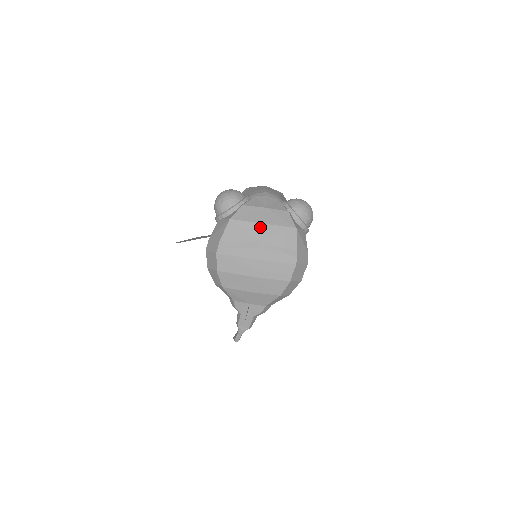
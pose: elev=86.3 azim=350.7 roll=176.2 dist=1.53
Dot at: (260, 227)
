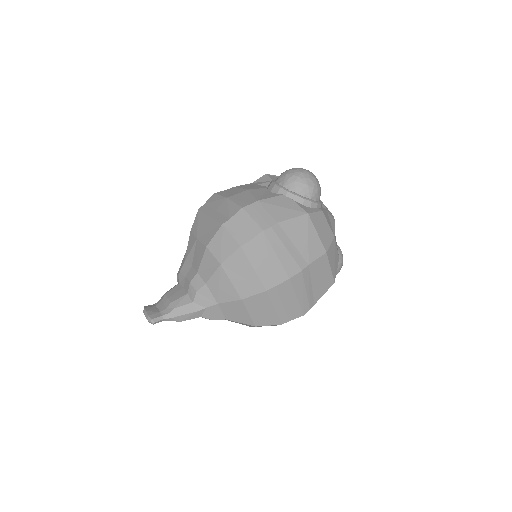
Dot at: (321, 252)
